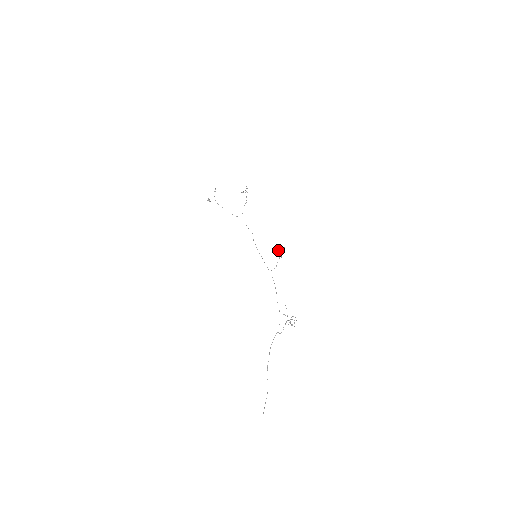
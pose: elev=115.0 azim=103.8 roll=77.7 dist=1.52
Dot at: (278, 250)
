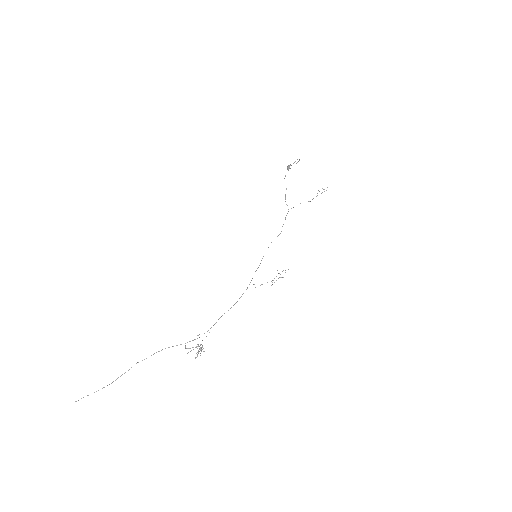
Dot at: (279, 273)
